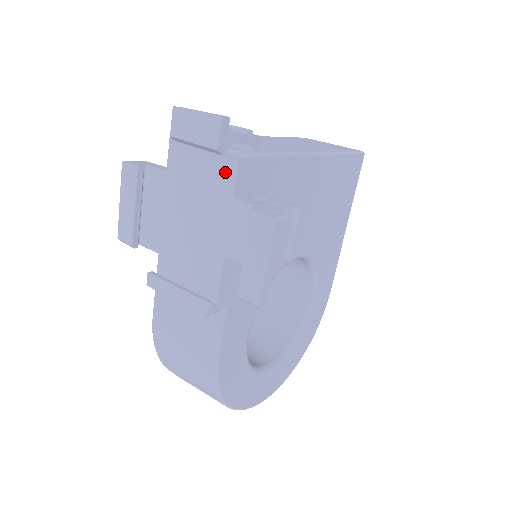
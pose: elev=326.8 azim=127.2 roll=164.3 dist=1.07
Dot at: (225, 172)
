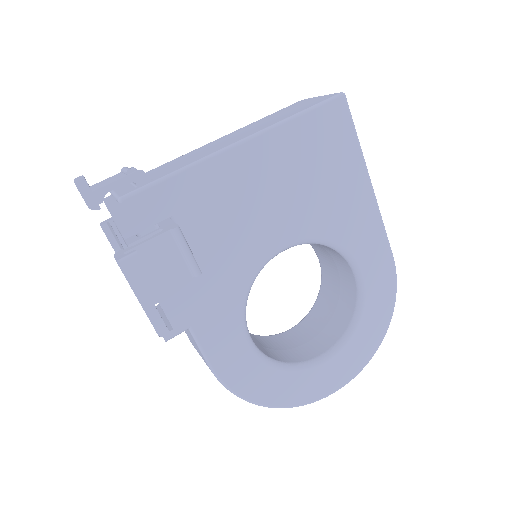
Dot at: occluded
